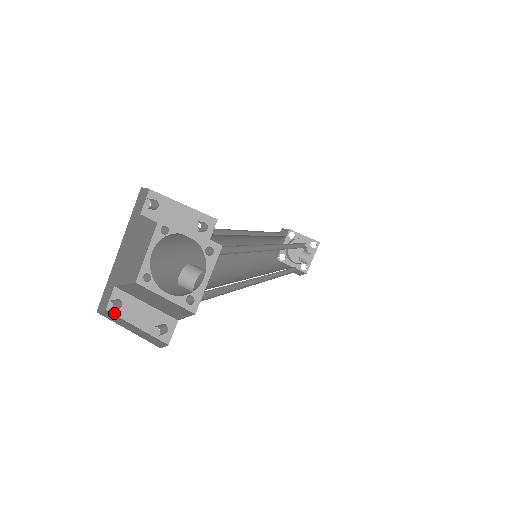
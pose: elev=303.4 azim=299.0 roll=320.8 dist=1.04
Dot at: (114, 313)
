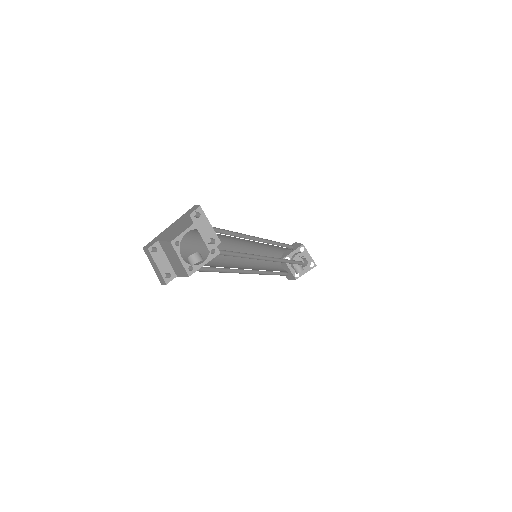
Dot at: (151, 253)
